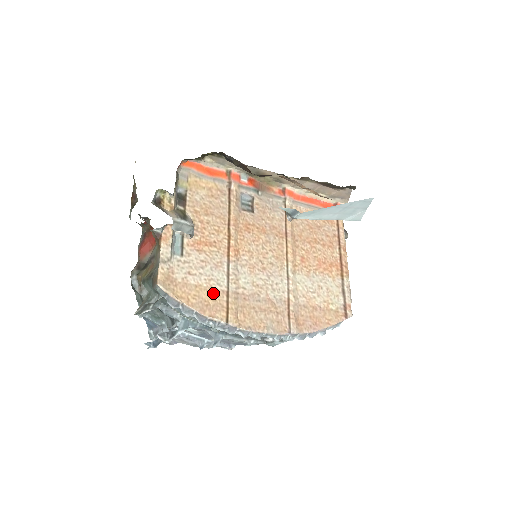
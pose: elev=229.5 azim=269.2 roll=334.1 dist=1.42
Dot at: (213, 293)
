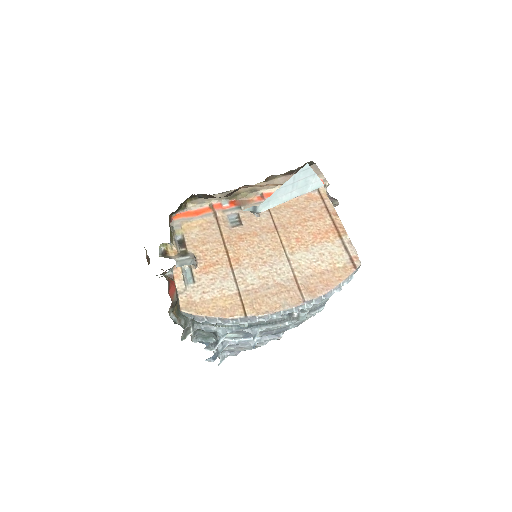
Dot at: (228, 299)
